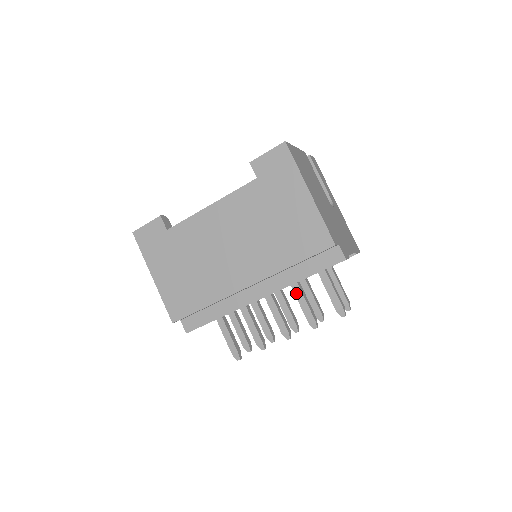
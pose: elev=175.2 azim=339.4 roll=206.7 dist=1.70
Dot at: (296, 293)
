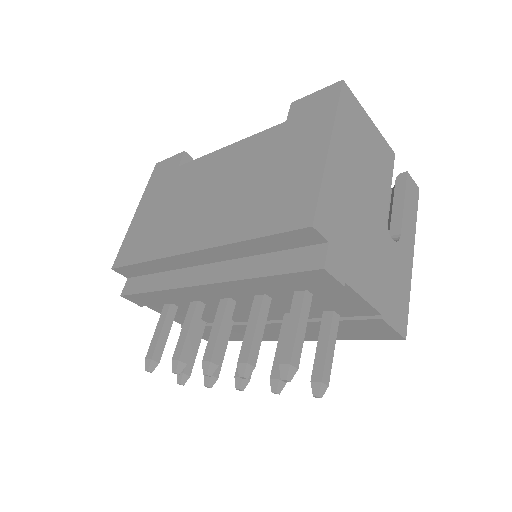
Dot at: (253, 311)
